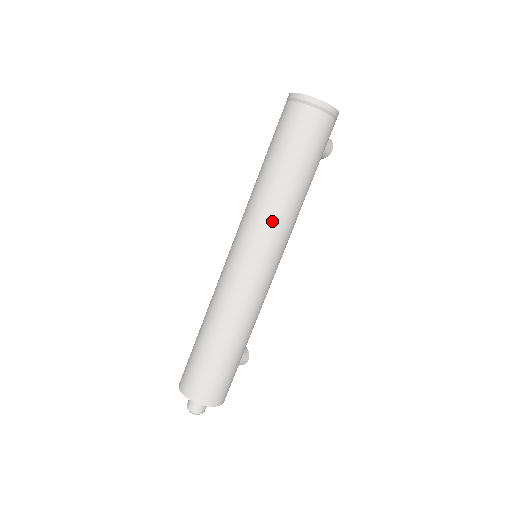
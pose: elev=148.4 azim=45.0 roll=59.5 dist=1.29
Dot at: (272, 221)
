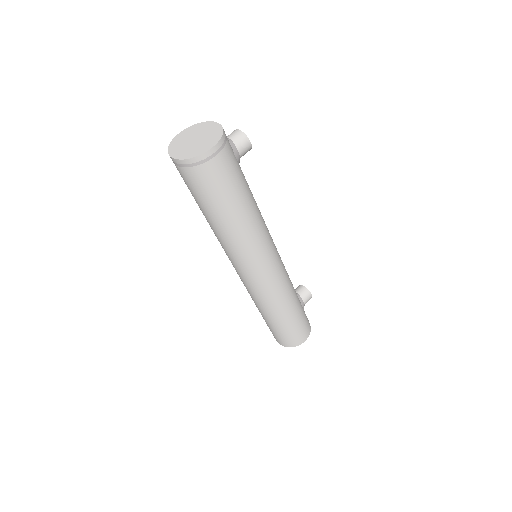
Dot at: (241, 251)
